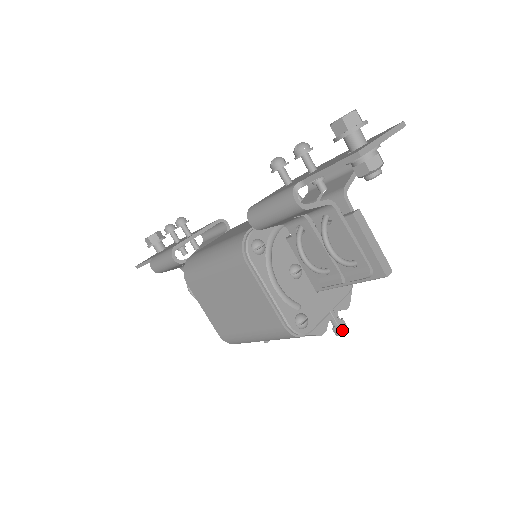
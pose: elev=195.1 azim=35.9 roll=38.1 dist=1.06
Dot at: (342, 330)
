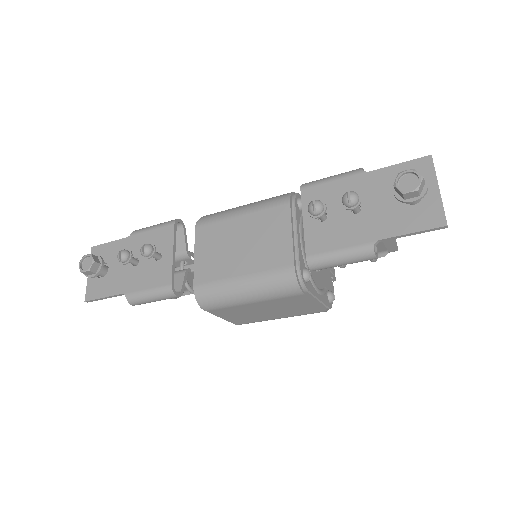
Dot at: occluded
